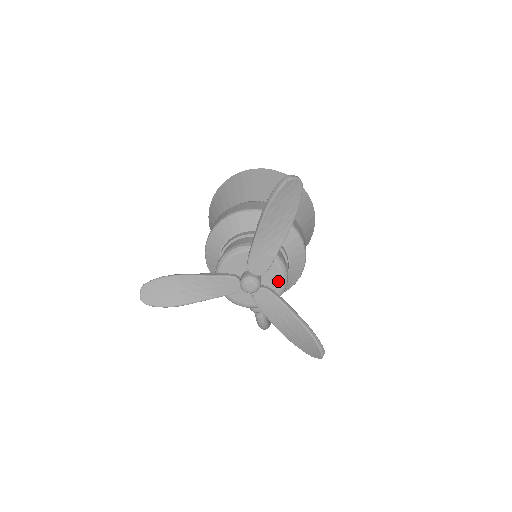
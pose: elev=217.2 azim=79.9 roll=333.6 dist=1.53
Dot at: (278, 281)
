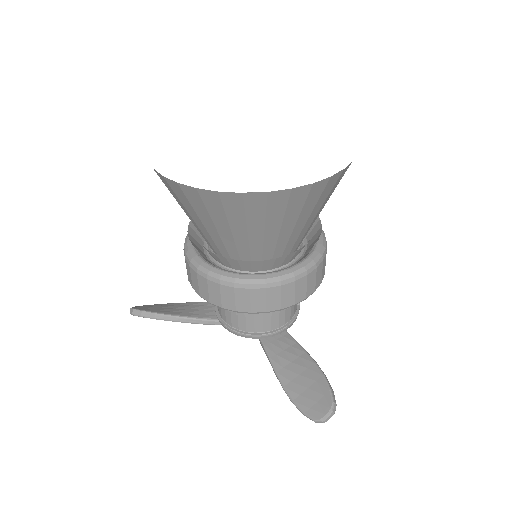
Dot at: occluded
